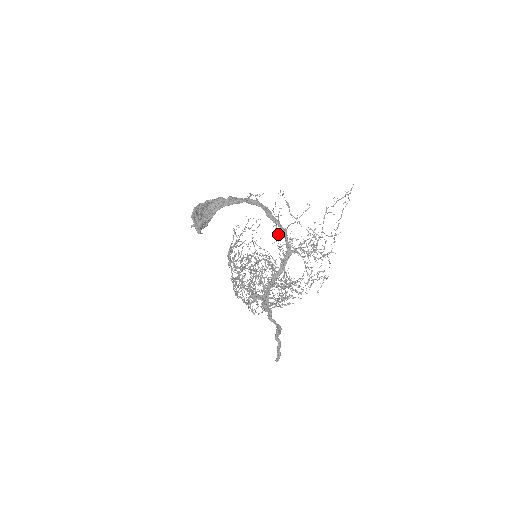
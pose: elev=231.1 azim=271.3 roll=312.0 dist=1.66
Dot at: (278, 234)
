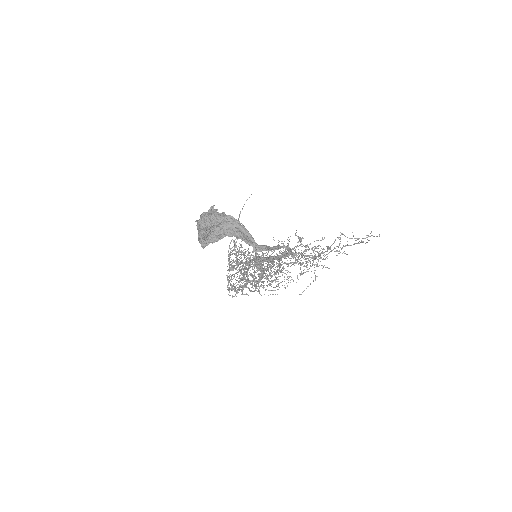
Dot at: occluded
